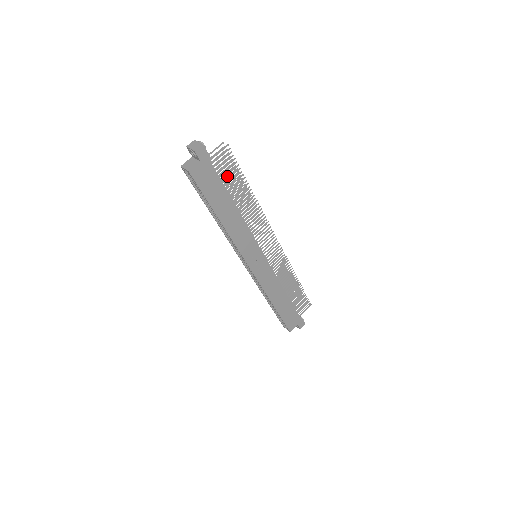
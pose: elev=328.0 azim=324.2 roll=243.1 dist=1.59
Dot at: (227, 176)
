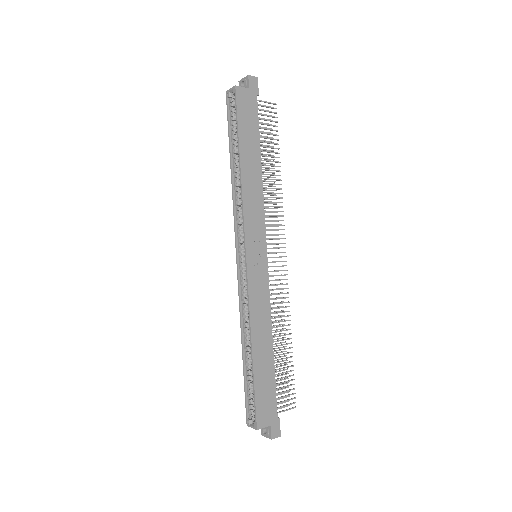
Dot at: (261, 140)
